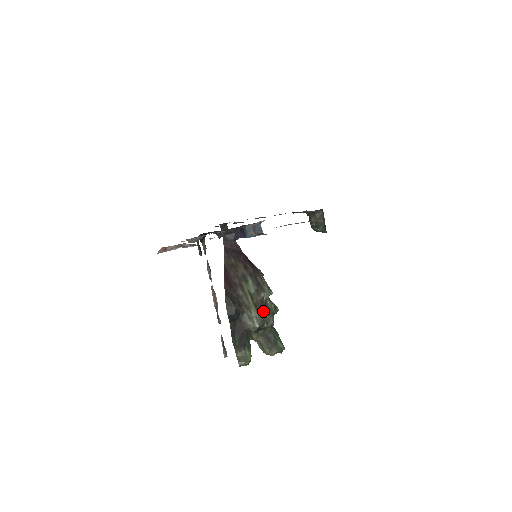
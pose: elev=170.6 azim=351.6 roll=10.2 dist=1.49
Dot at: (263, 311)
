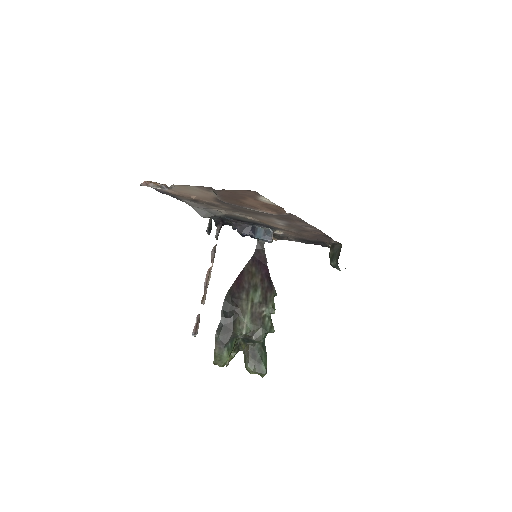
Dot at: (257, 323)
